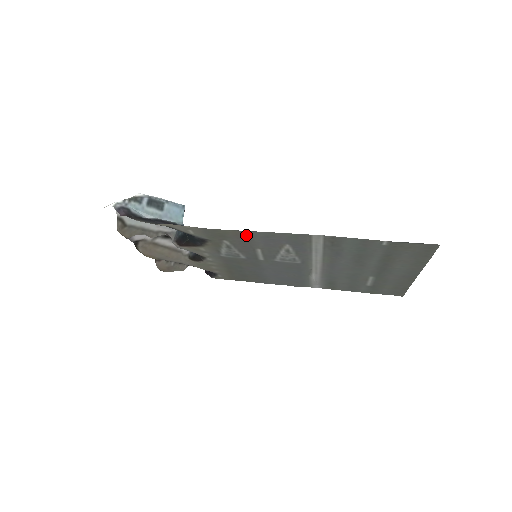
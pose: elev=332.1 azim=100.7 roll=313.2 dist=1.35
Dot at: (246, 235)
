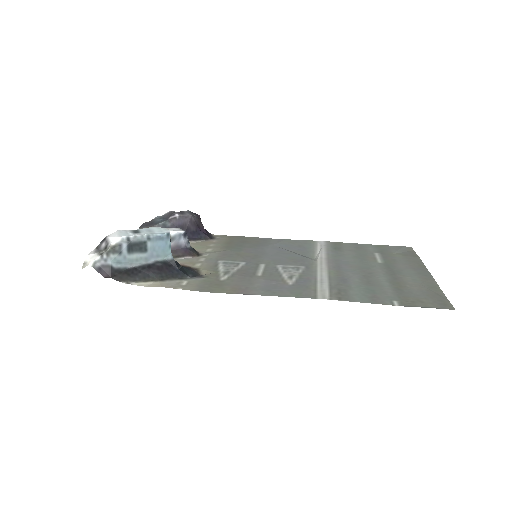
Dot at: (245, 289)
